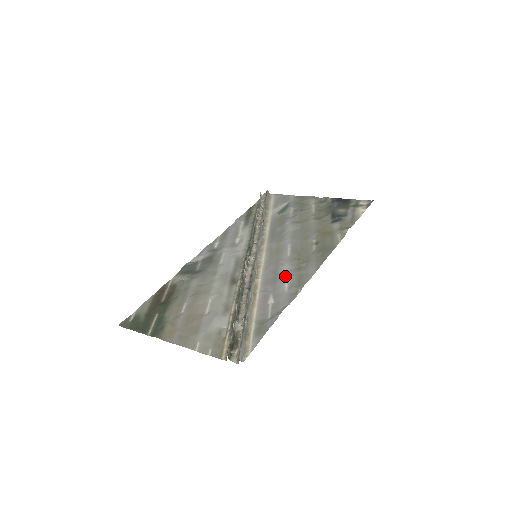
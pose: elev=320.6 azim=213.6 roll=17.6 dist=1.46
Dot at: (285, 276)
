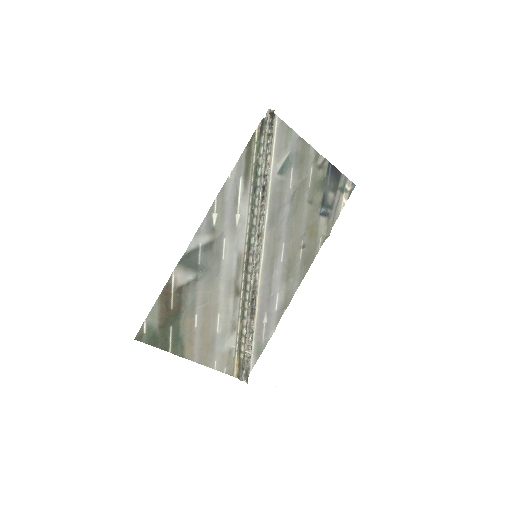
Dot at: (277, 292)
